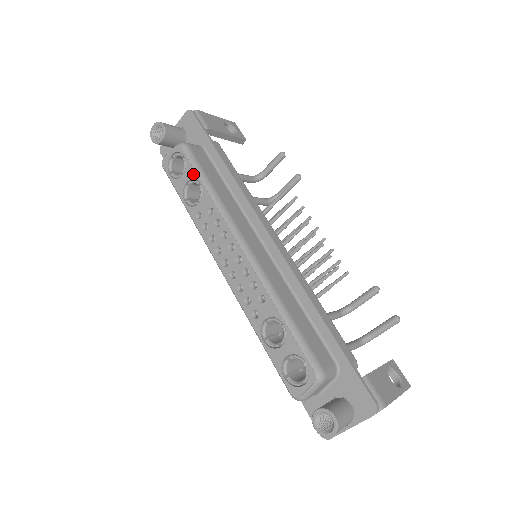
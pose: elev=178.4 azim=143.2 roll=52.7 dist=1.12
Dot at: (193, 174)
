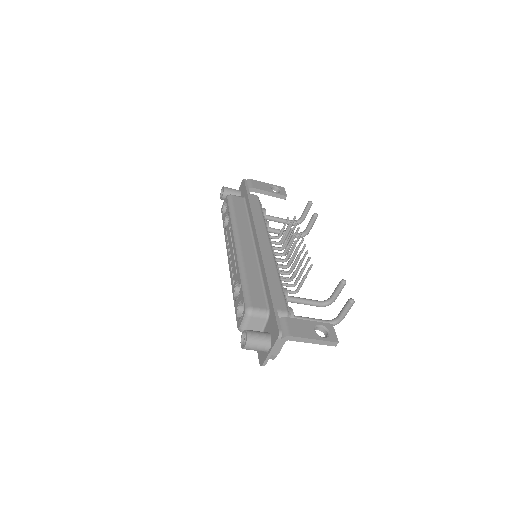
Dot at: (228, 210)
